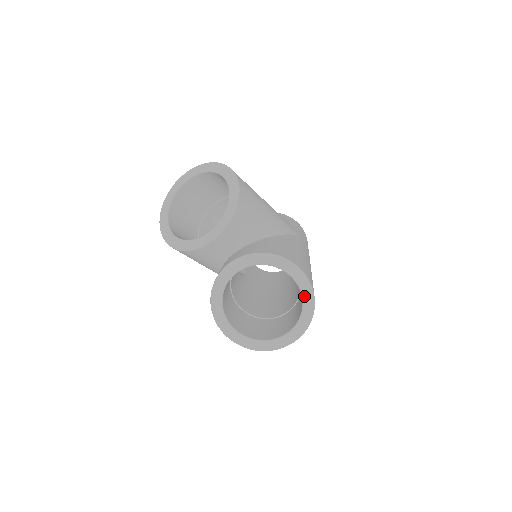
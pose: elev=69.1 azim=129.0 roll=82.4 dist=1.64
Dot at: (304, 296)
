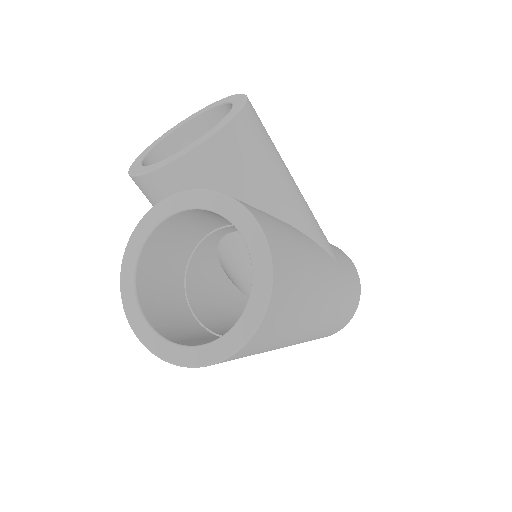
Dot at: (255, 285)
